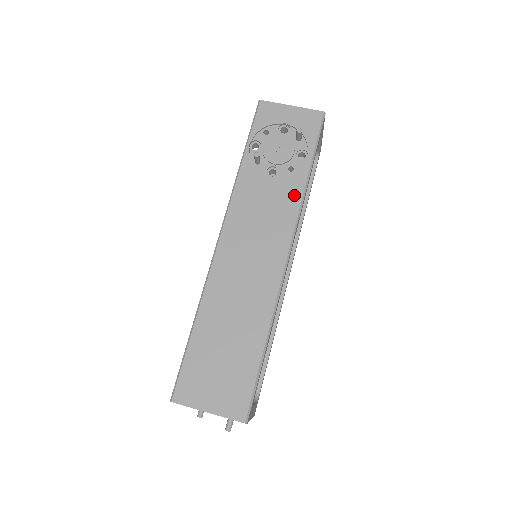
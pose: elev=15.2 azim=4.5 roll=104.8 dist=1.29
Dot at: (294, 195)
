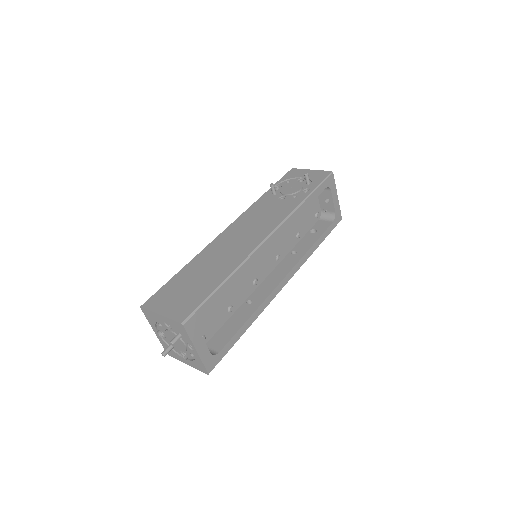
Dot at: (290, 208)
